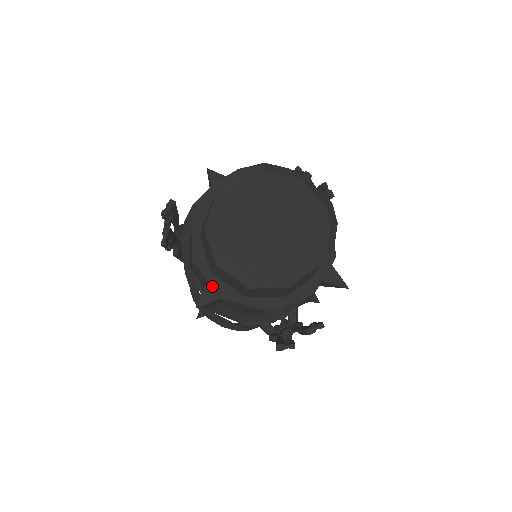
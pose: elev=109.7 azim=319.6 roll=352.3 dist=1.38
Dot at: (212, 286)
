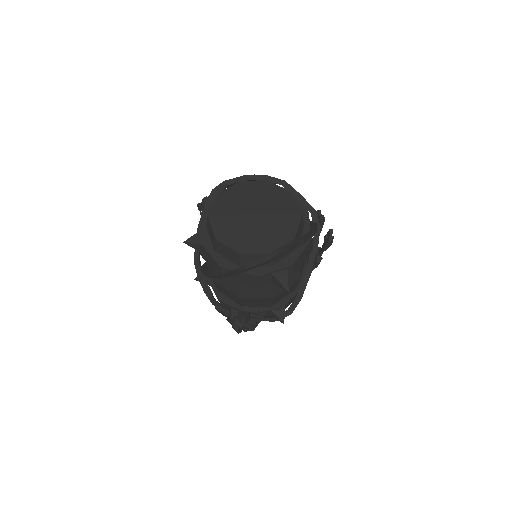
Dot at: (200, 233)
